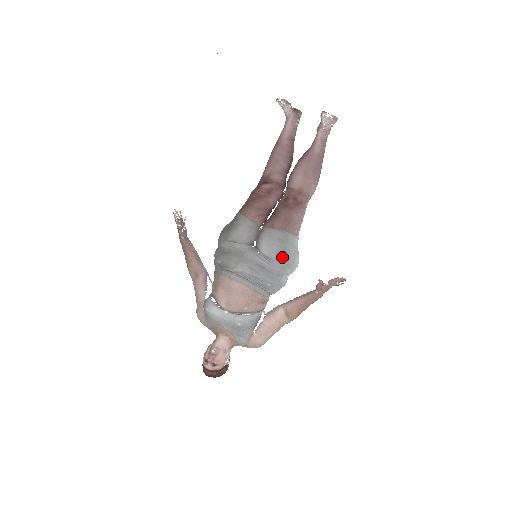
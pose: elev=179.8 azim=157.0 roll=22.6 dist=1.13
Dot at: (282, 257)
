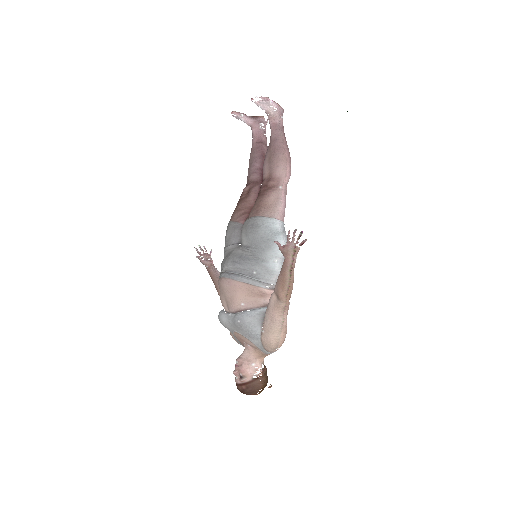
Dot at: (259, 241)
